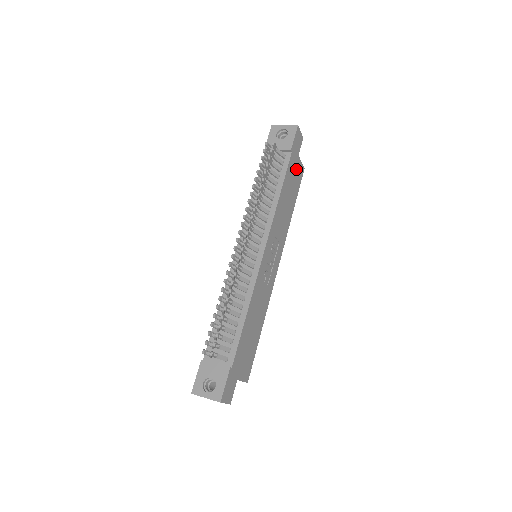
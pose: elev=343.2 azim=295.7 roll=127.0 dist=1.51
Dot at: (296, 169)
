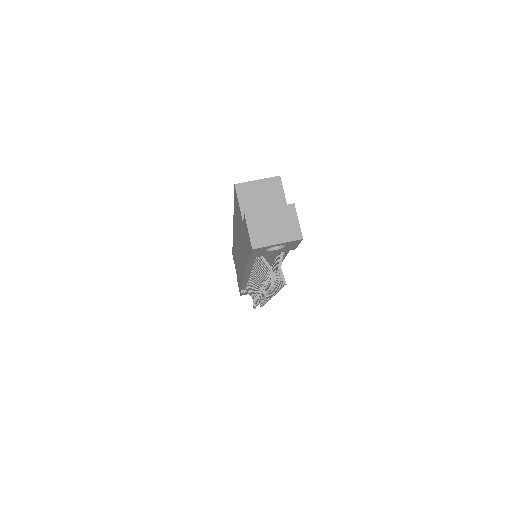
Dot at: occluded
